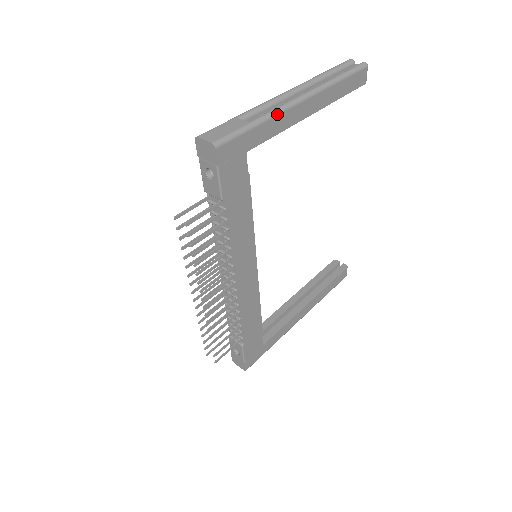
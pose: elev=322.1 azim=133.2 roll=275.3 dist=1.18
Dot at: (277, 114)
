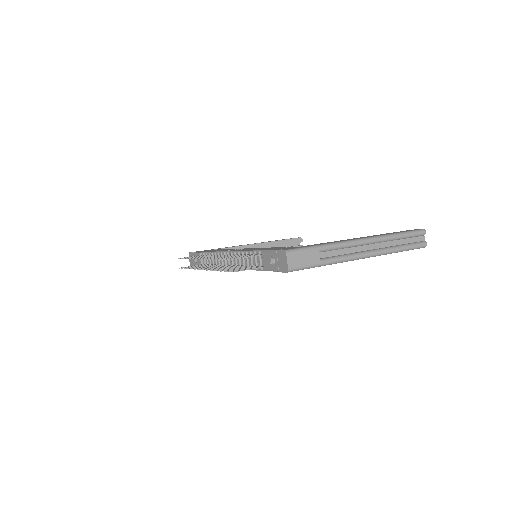
Dot at: occluded
